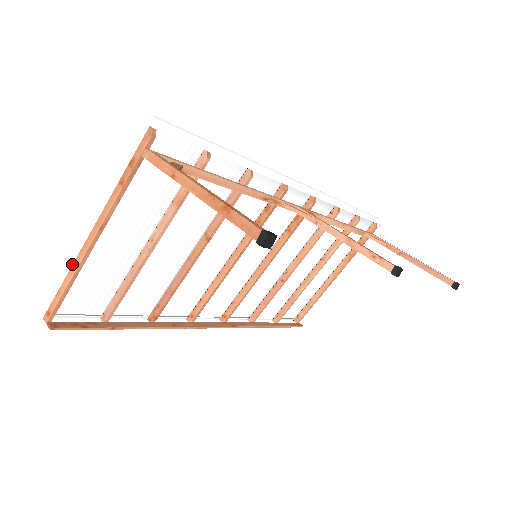
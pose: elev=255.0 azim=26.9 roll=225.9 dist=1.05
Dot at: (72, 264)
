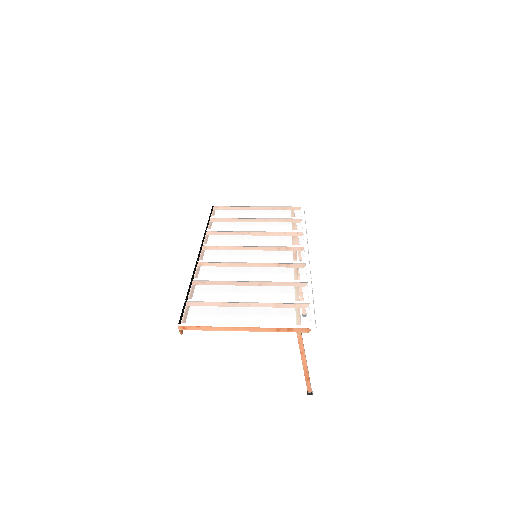
Dot at: (219, 326)
